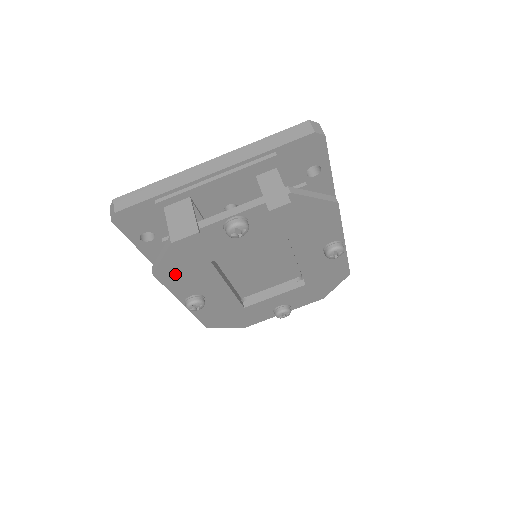
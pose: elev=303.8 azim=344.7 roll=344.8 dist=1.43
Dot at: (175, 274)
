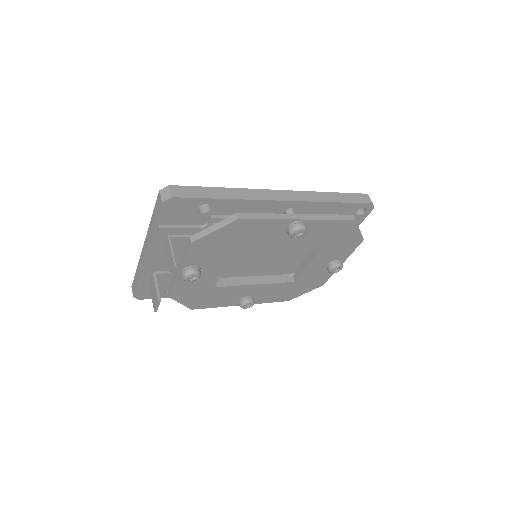
Dot at: (205, 302)
